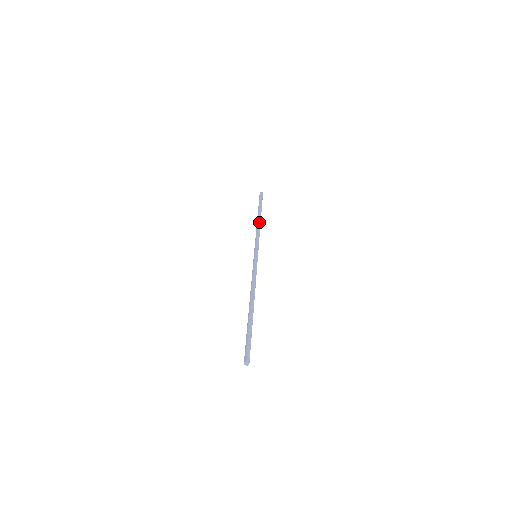
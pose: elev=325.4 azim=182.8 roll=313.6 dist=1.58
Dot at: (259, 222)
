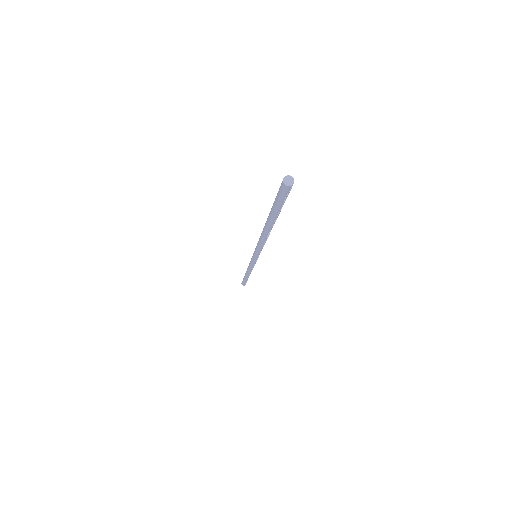
Dot at: occluded
